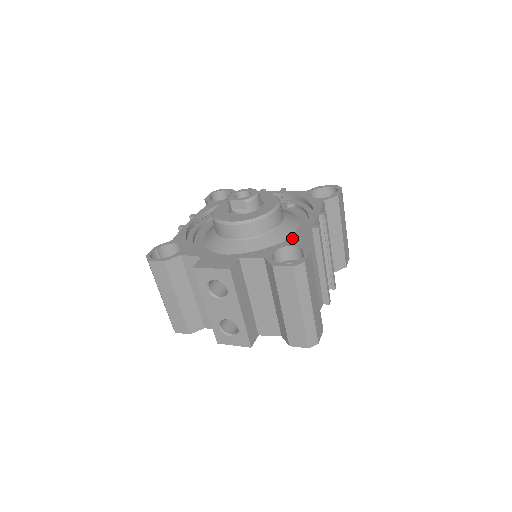
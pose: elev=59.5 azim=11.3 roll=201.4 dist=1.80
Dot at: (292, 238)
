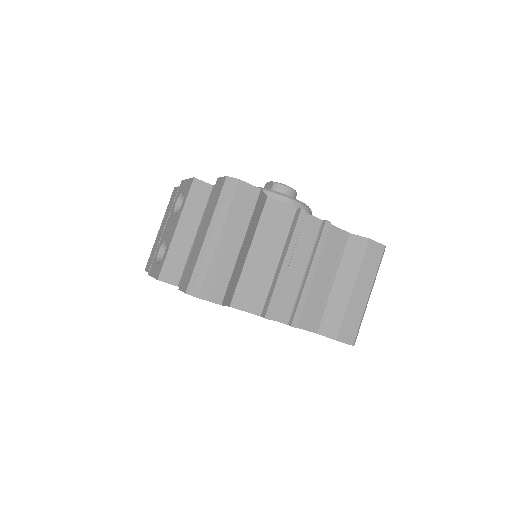
Dot at: occluded
